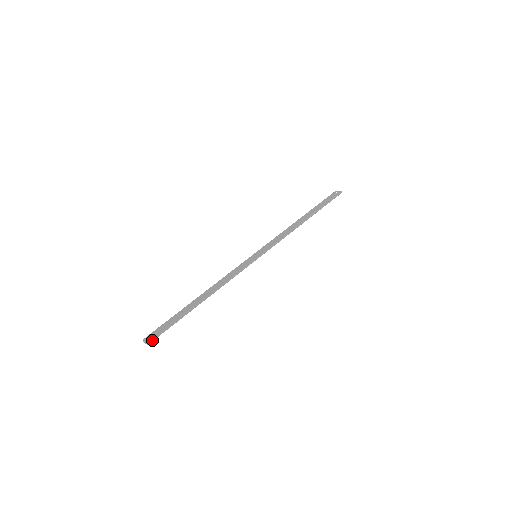
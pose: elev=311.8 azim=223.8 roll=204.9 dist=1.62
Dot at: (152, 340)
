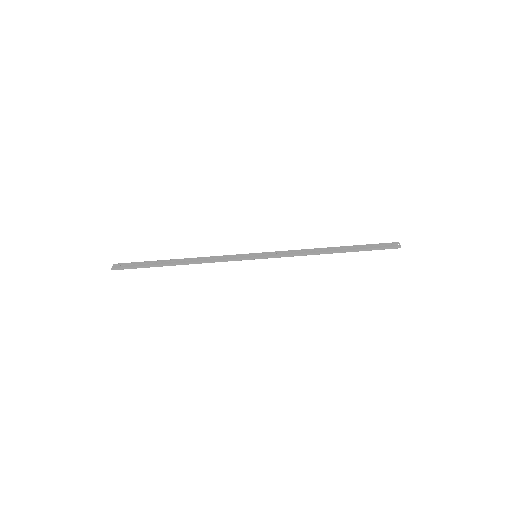
Dot at: (117, 269)
